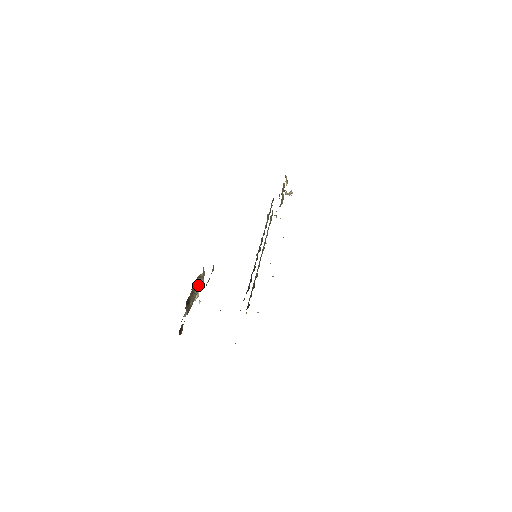
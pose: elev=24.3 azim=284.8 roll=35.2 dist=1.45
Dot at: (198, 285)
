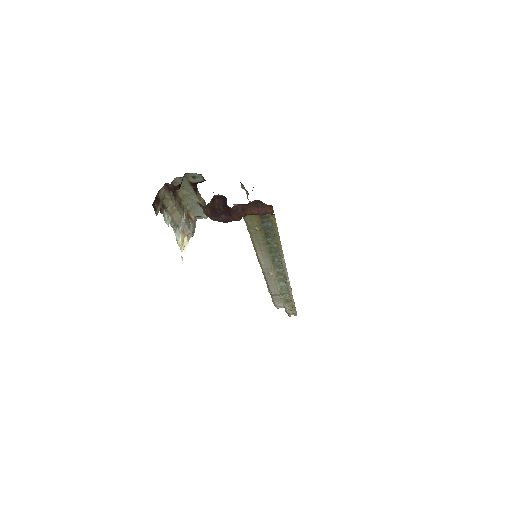
Dot at: (187, 218)
